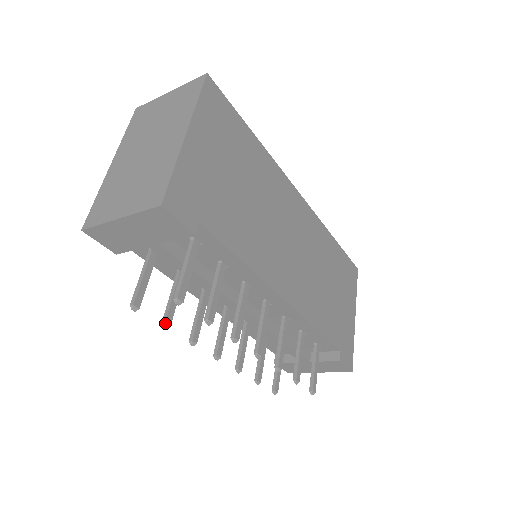
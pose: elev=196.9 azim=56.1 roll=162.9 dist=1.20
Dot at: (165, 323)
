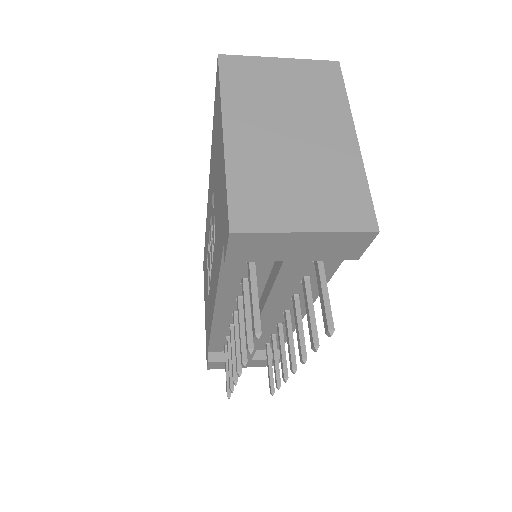
Dot at: (253, 348)
